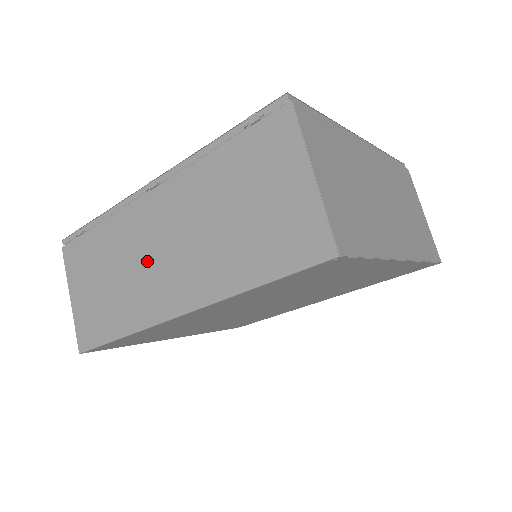
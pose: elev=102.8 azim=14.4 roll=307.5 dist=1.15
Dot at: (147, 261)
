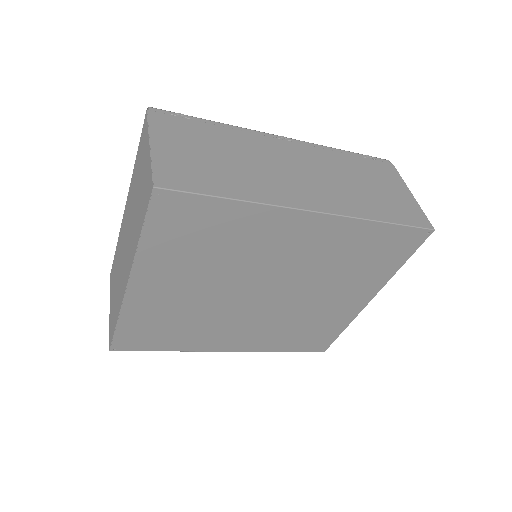
Dot at: (278, 169)
